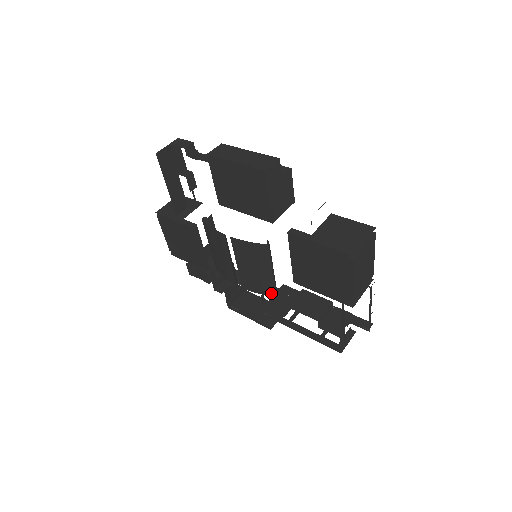
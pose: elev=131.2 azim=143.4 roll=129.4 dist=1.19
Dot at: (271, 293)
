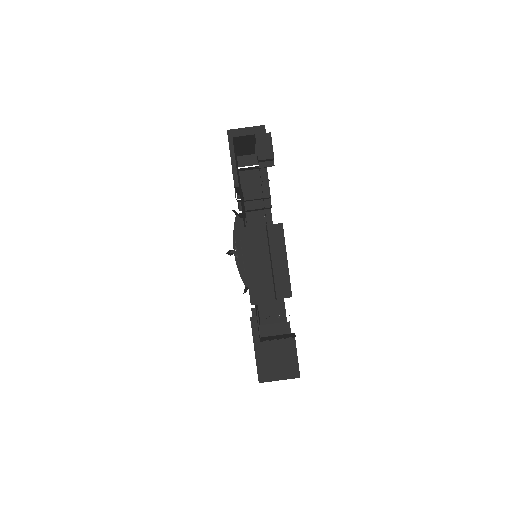
Dot at: occluded
